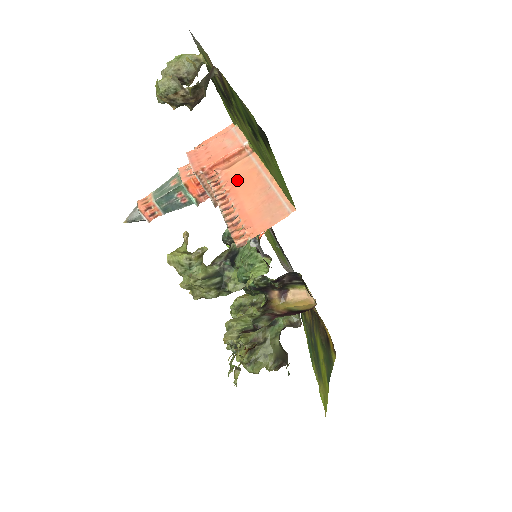
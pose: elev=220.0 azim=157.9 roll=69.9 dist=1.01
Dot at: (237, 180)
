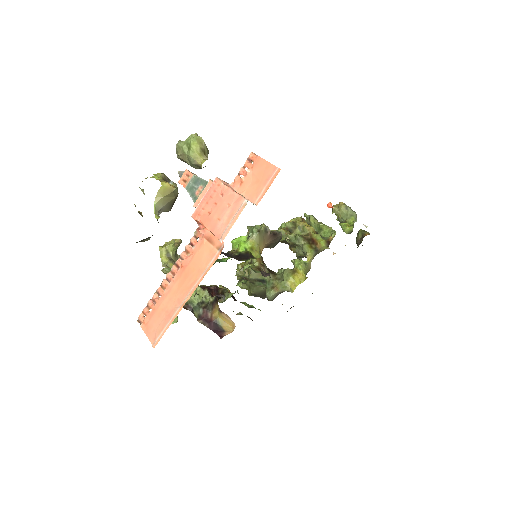
Dot at: (191, 265)
